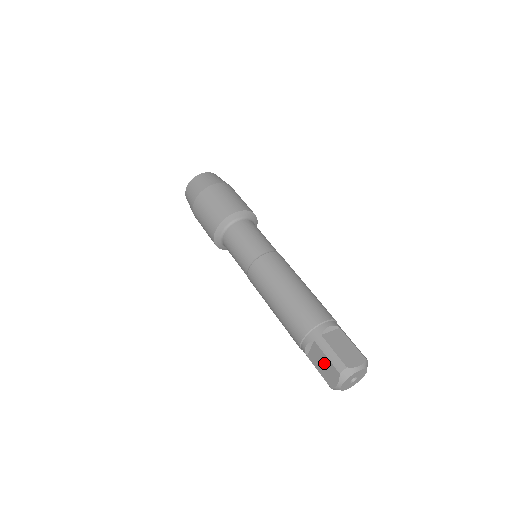
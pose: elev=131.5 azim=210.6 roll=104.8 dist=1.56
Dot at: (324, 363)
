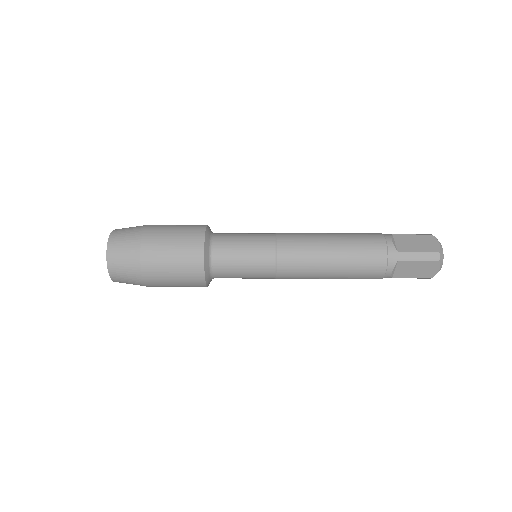
Dot at: (417, 267)
